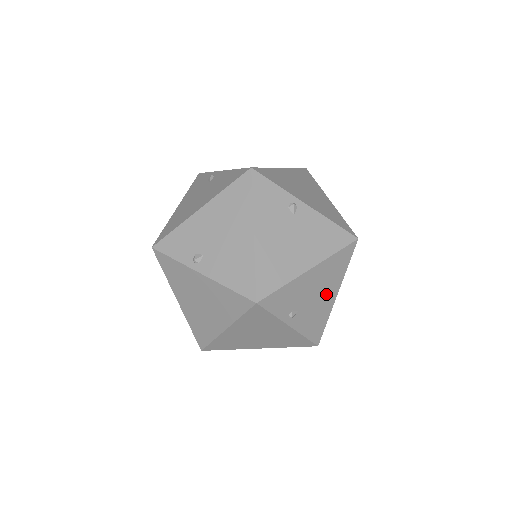
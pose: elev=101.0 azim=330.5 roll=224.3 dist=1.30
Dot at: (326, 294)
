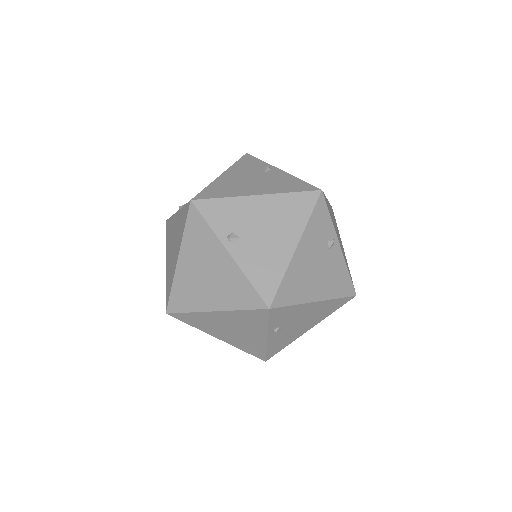
Dot at: (306, 325)
